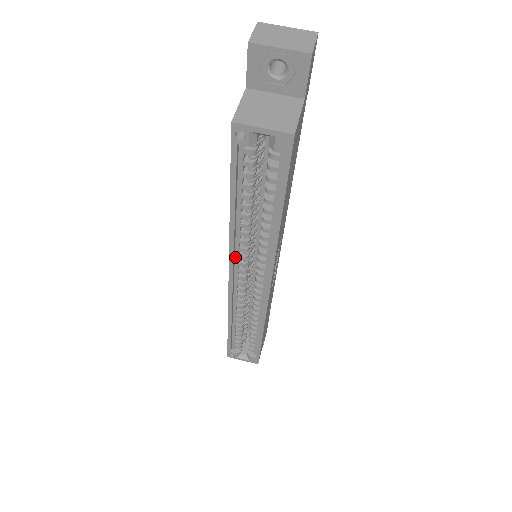
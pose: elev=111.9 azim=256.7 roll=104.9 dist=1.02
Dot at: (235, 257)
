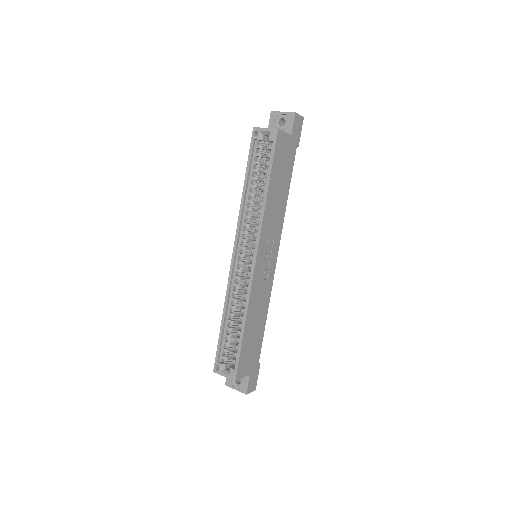
Dot at: (240, 233)
